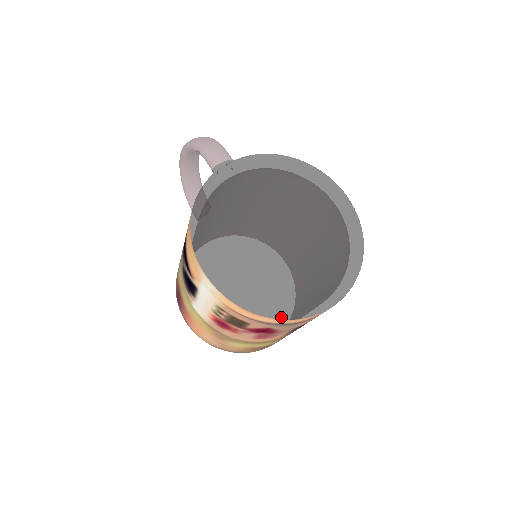
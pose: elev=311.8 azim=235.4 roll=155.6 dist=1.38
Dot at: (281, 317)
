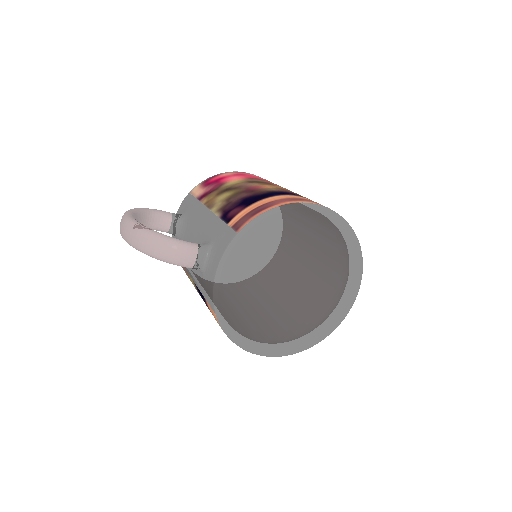
Dot at: (332, 331)
